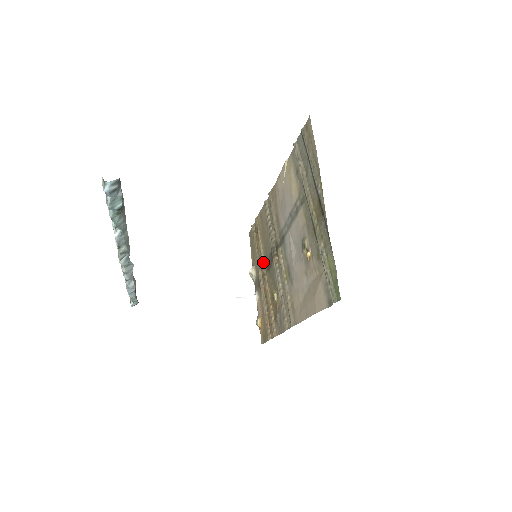
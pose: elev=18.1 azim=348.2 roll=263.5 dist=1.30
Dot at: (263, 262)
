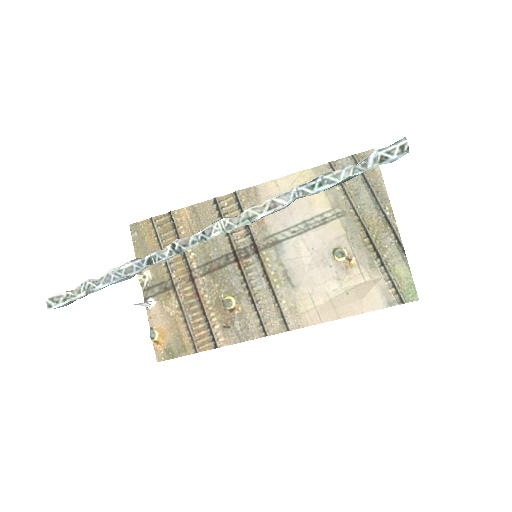
Dot at: (193, 263)
